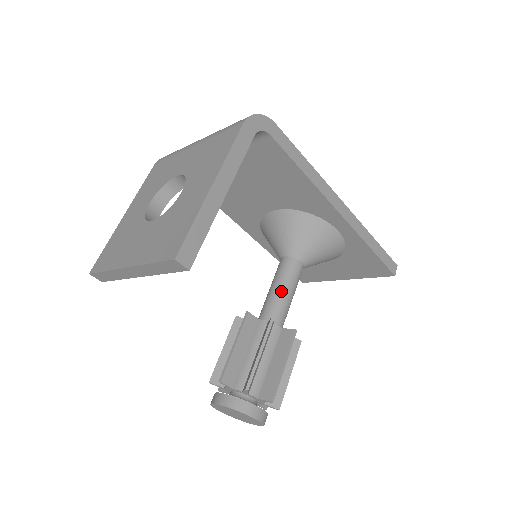
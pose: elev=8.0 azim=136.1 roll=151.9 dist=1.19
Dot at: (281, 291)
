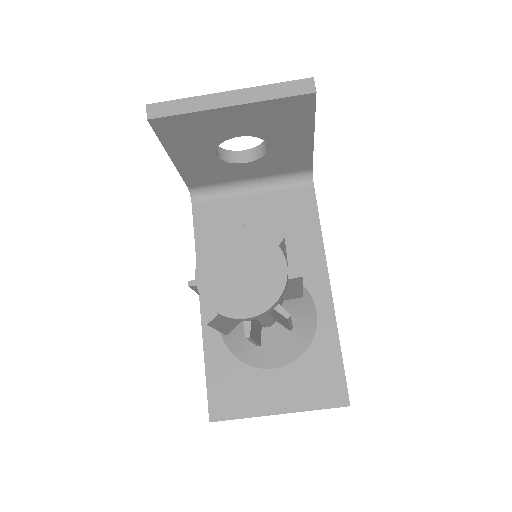
Dot at: occluded
